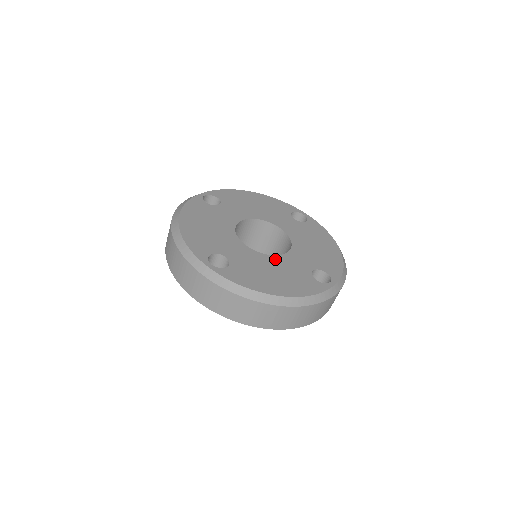
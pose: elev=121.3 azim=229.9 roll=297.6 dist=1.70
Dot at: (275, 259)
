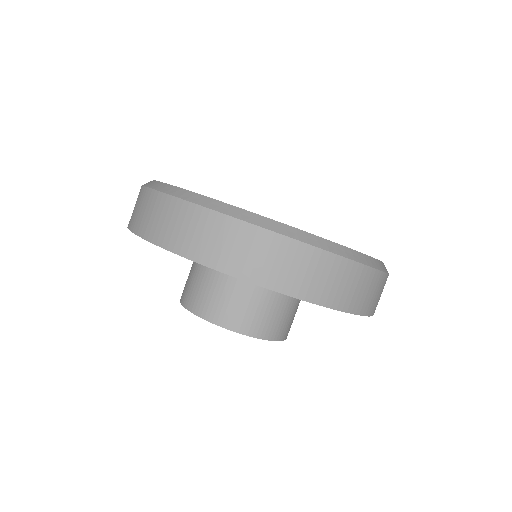
Dot at: occluded
